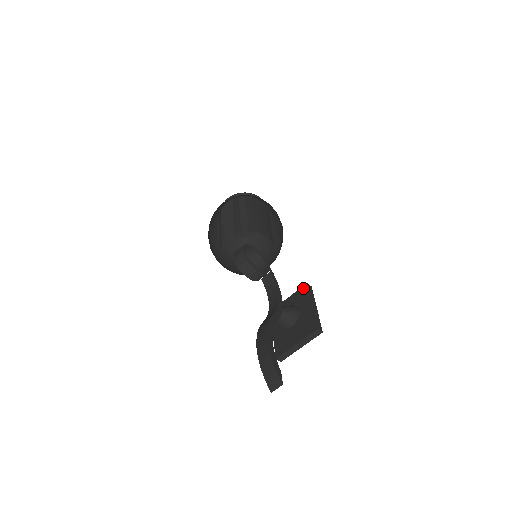
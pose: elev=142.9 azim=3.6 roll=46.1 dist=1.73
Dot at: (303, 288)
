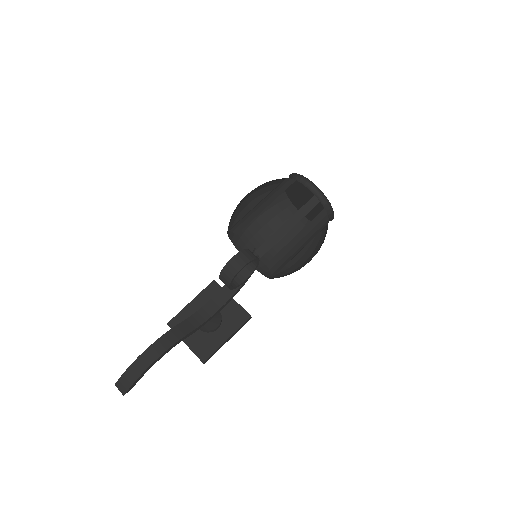
Dot at: (245, 315)
